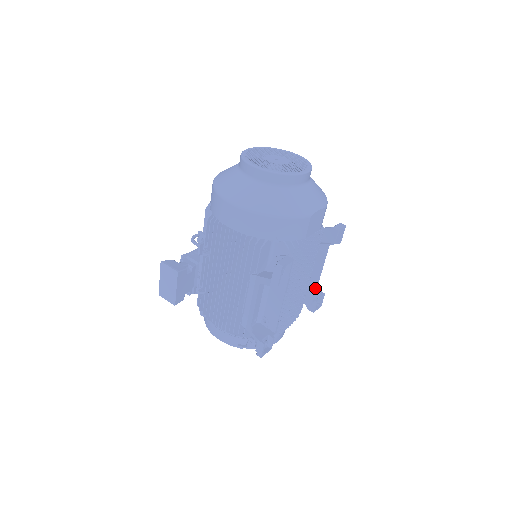
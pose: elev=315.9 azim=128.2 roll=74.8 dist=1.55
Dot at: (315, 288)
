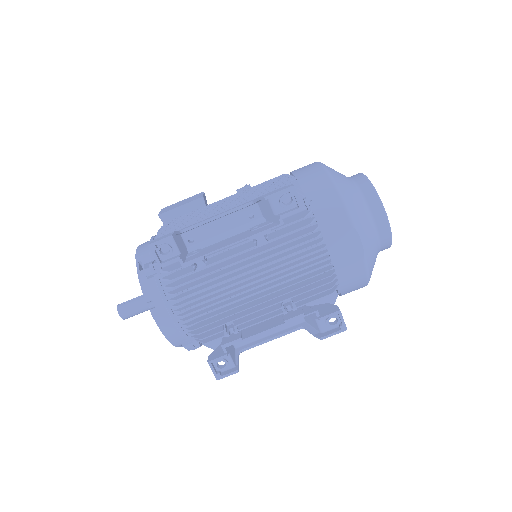
Dot at: (248, 336)
